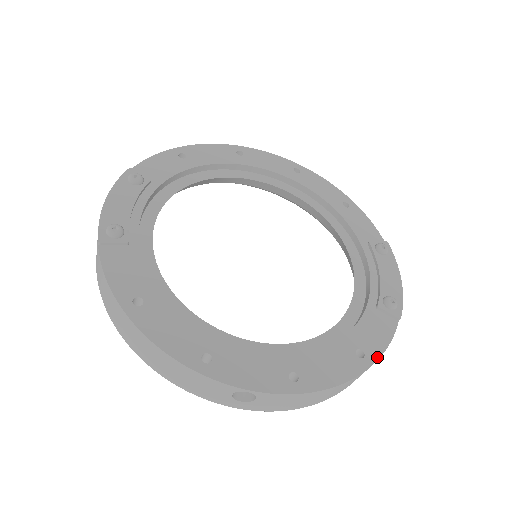
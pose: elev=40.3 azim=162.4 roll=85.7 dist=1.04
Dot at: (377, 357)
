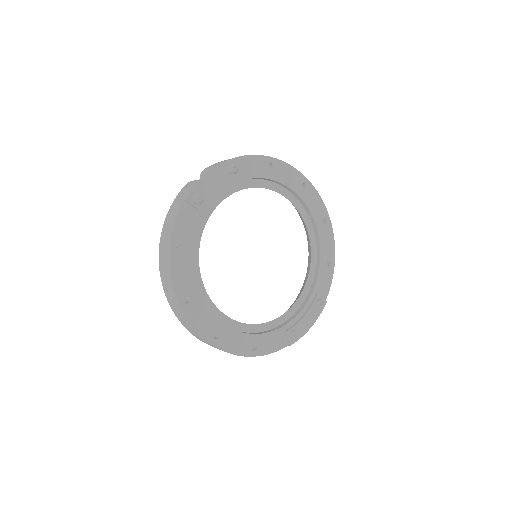
Dot at: (261, 355)
